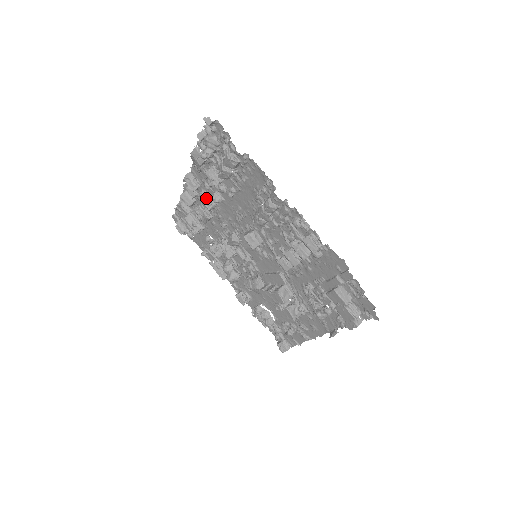
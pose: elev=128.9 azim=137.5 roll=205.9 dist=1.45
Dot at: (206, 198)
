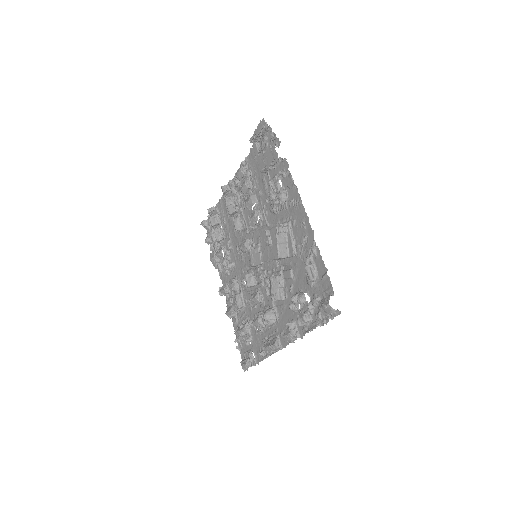
Dot at: (230, 281)
